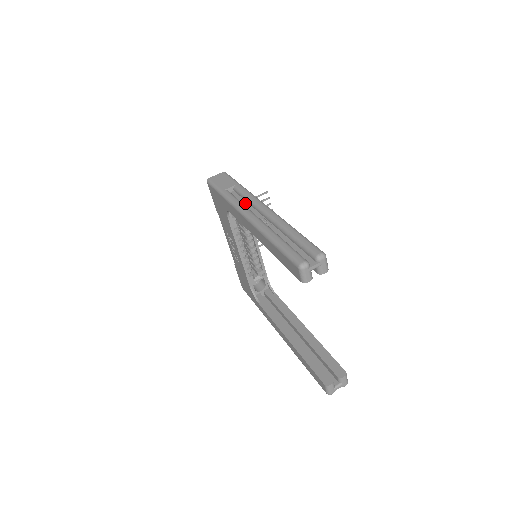
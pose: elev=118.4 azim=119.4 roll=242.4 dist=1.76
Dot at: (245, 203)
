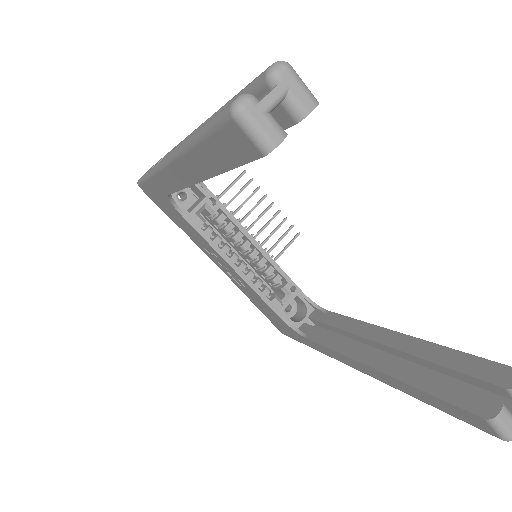
Dot at: occluded
